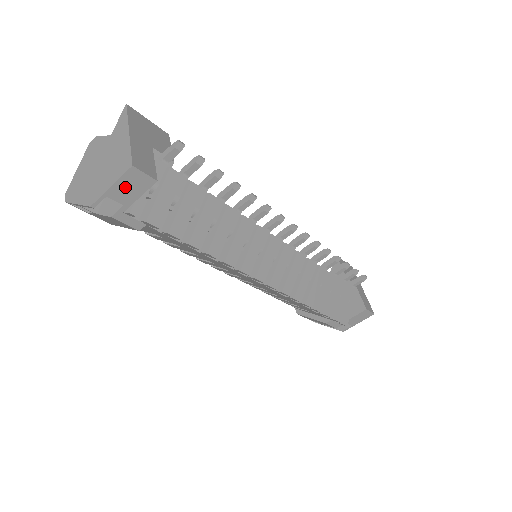
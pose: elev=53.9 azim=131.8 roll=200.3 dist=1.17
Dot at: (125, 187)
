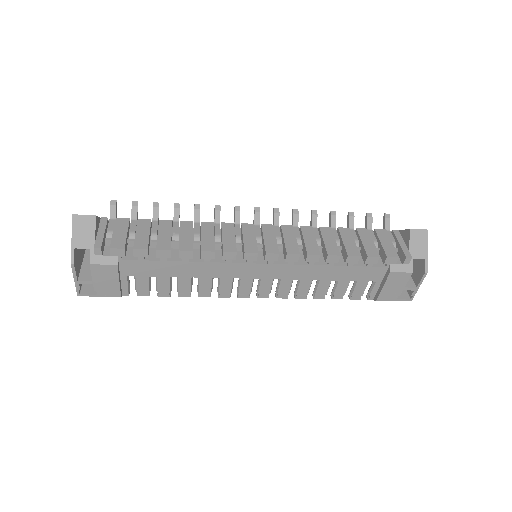
Dot at: (80, 234)
